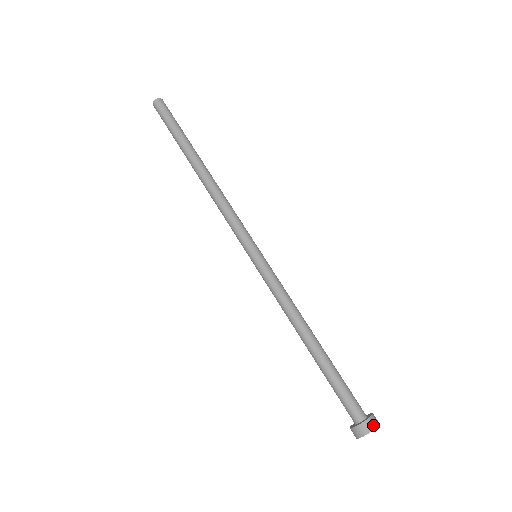
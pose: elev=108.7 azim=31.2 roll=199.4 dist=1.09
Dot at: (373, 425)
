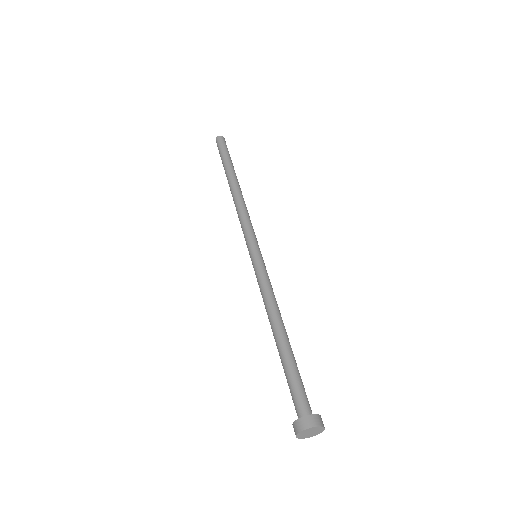
Dot at: (320, 422)
